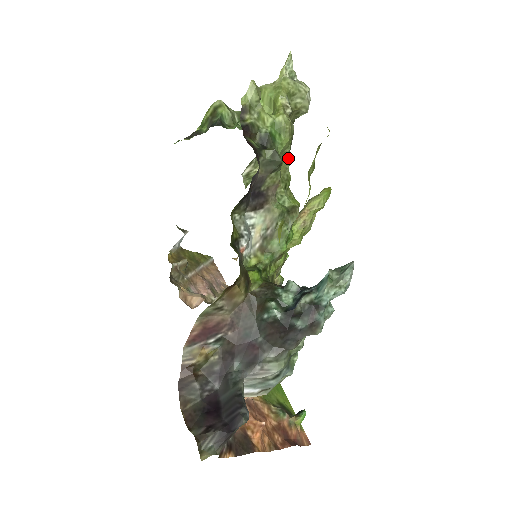
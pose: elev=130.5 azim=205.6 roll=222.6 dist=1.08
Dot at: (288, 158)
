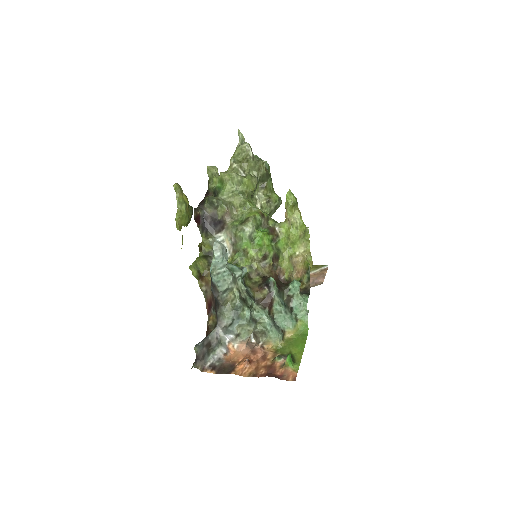
Dot at: (237, 192)
